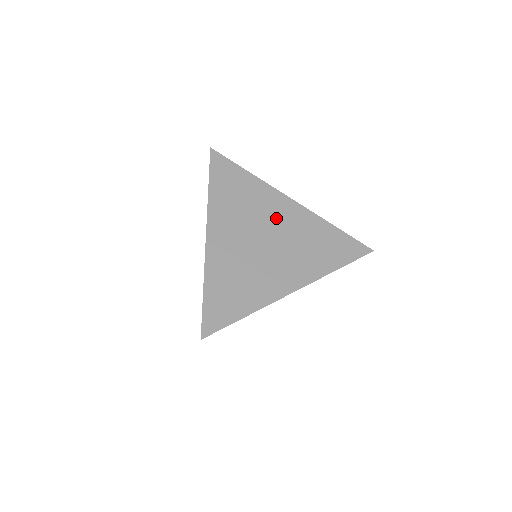
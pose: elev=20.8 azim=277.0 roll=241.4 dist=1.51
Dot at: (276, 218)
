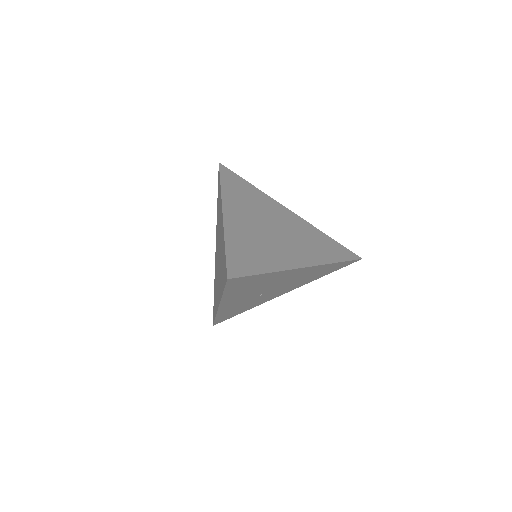
Dot at: (279, 217)
